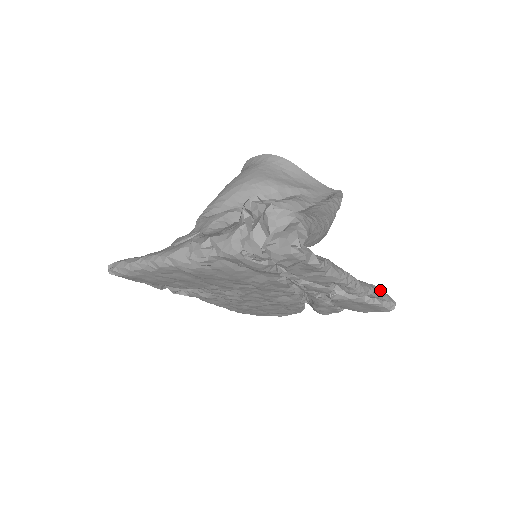
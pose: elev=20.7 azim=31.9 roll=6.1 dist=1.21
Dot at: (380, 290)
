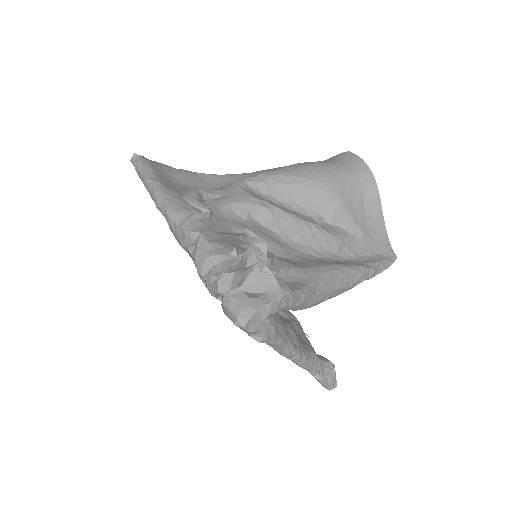
Dot at: (334, 367)
